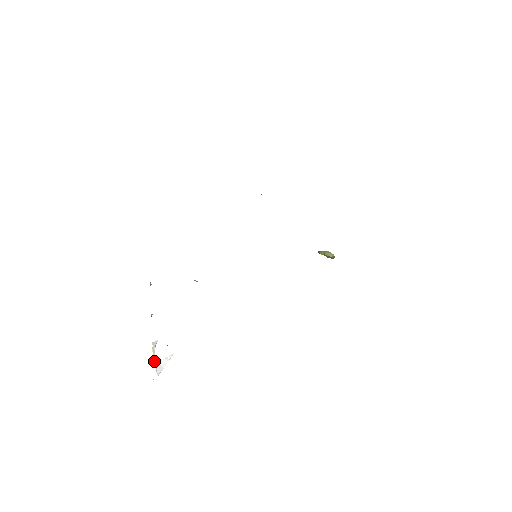
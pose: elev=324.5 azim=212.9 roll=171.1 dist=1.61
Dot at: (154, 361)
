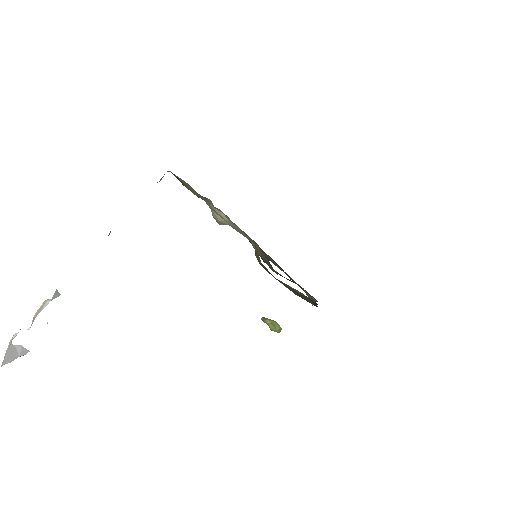
Dot at: (16, 333)
